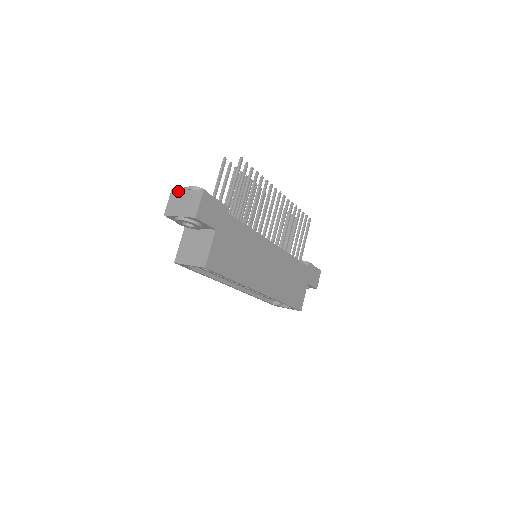
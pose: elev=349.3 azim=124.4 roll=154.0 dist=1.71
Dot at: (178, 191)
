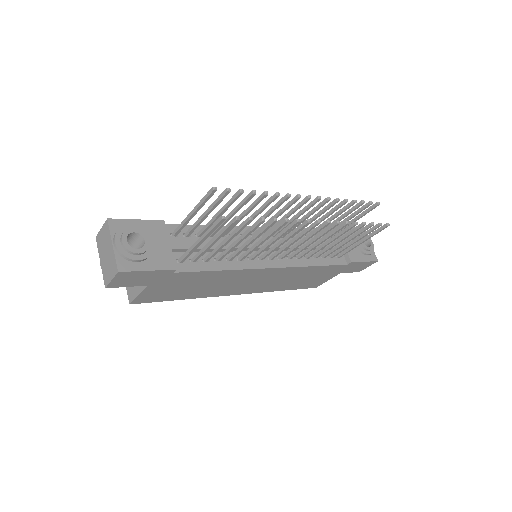
Dot at: (108, 232)
